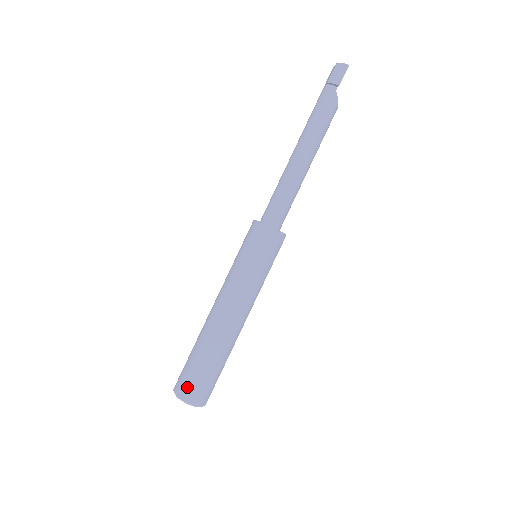
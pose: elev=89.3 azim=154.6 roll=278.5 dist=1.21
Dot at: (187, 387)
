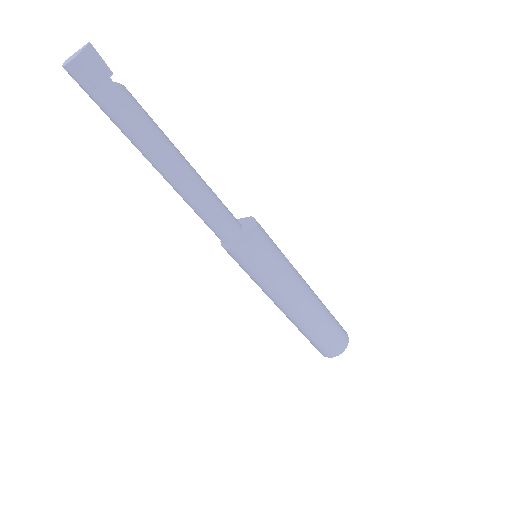
Dot at: (340, 345)
